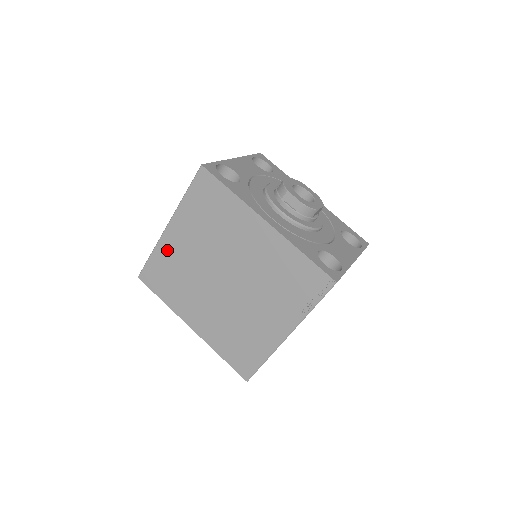
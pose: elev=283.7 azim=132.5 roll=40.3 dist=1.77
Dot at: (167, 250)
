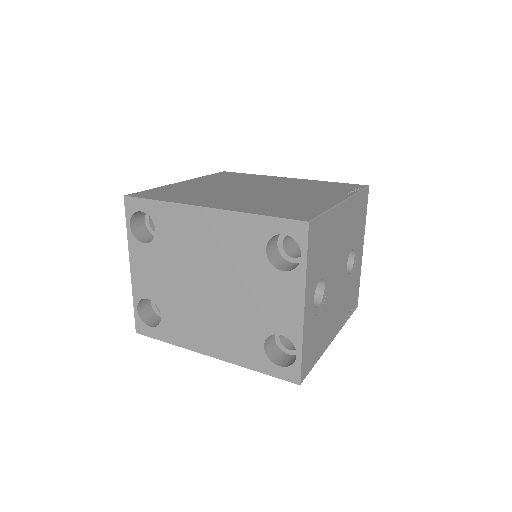
Dot at: (178, 186)
